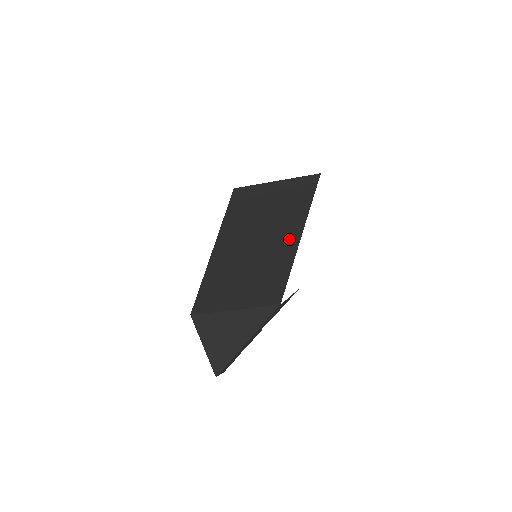
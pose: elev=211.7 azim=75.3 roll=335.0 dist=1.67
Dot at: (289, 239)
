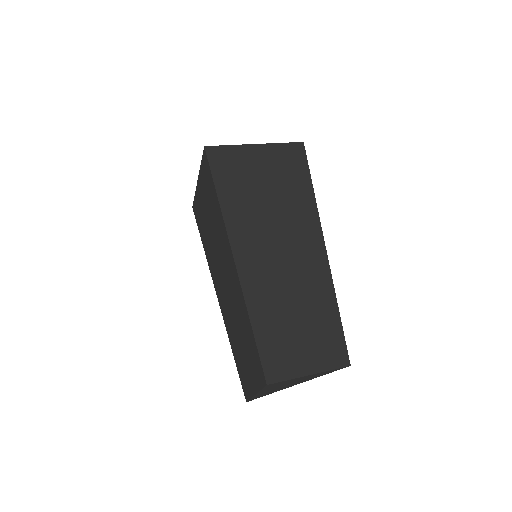
Dot at: (318, 263)
